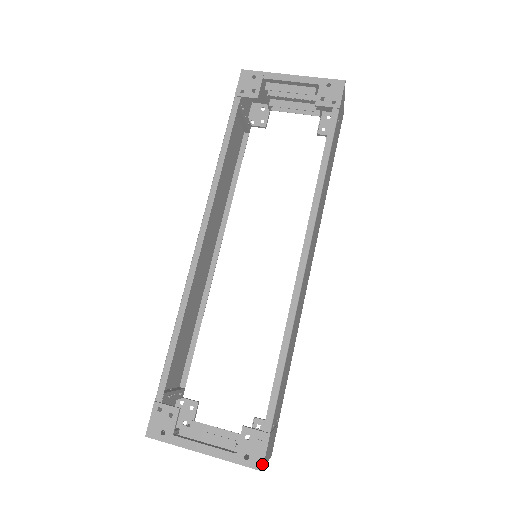
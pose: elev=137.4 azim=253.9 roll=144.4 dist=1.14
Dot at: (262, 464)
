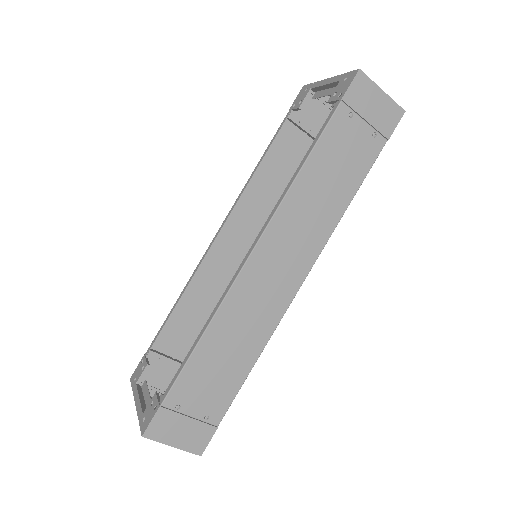
Dot at: (145, 430)
